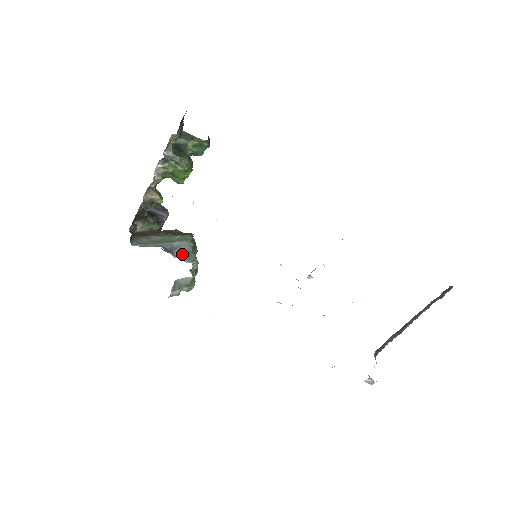
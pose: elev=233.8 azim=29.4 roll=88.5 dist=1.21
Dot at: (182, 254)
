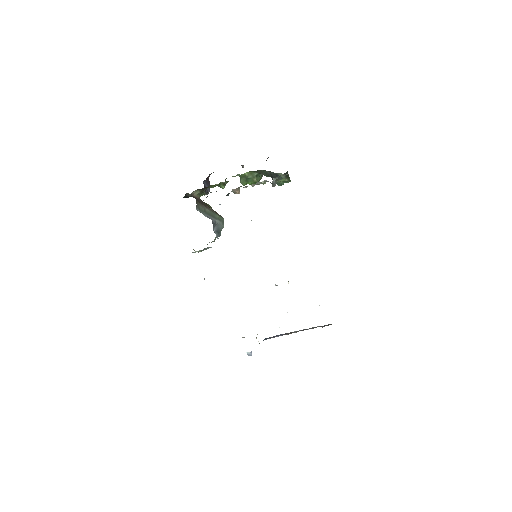
Dot at: (217, 230)
